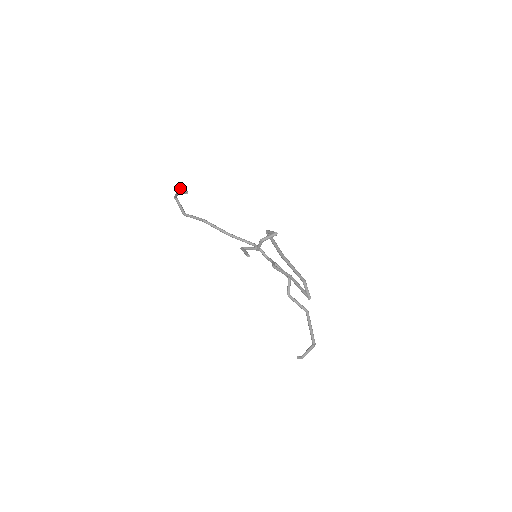
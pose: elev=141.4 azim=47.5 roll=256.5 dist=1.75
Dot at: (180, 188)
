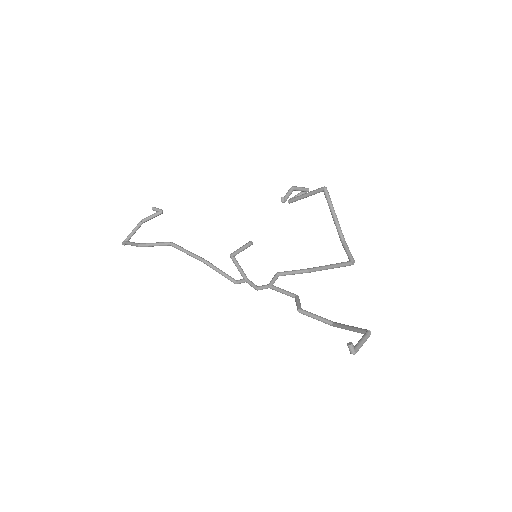
Dot at: (155, 207)
